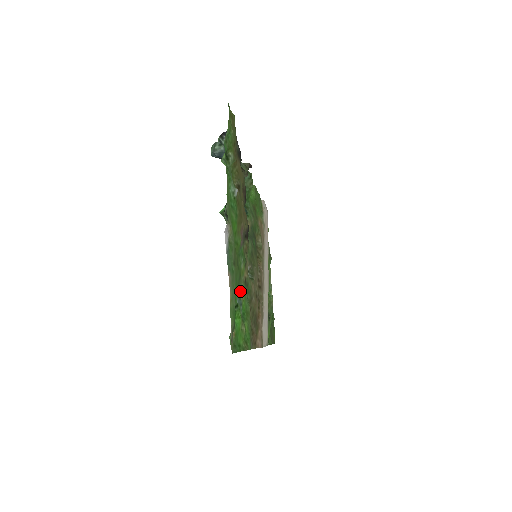
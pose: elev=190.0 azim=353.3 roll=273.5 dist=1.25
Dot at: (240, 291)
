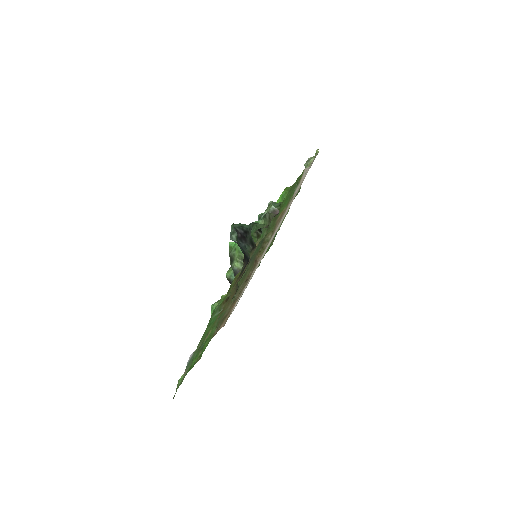
Dot at: (207, 335)
